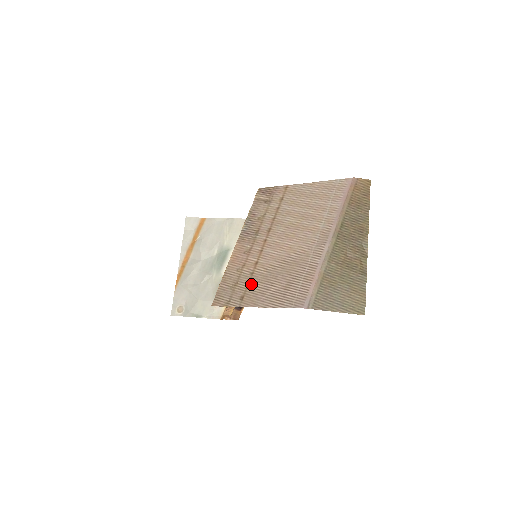
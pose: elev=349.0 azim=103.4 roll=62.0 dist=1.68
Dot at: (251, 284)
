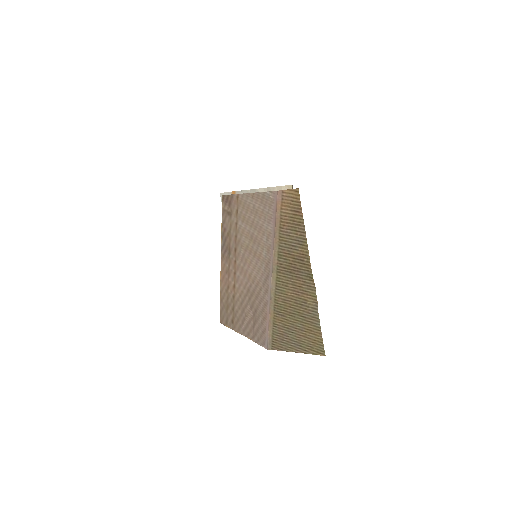
Dot at: (235, 309)
